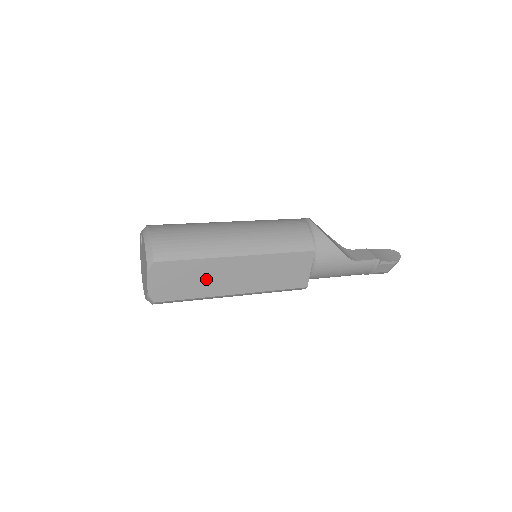
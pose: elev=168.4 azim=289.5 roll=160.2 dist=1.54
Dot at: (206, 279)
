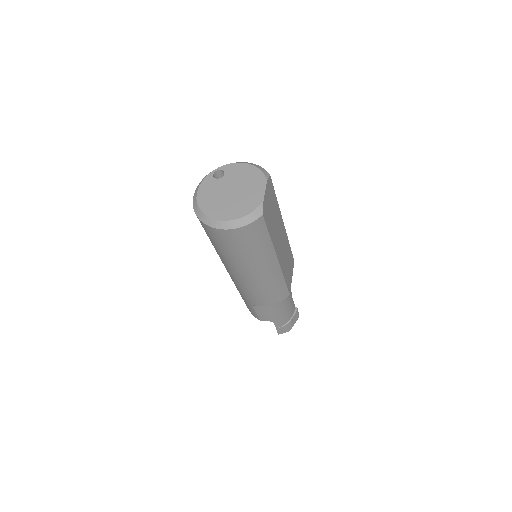
Dot at: (276, 226)
